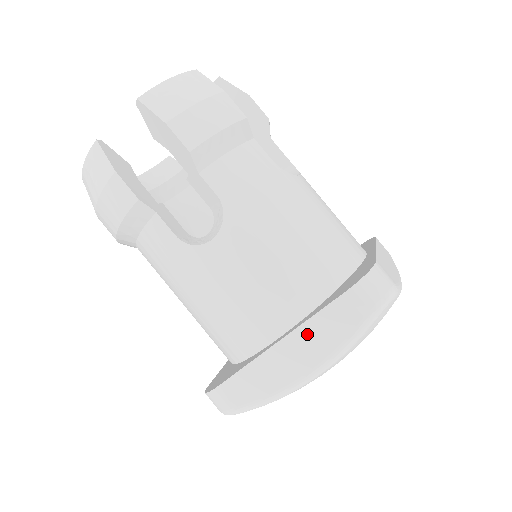
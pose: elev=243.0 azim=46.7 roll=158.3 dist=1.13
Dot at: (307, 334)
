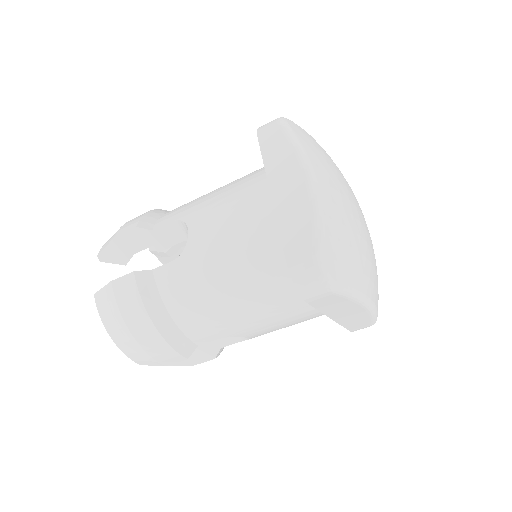
Dot at: (275, 171)
